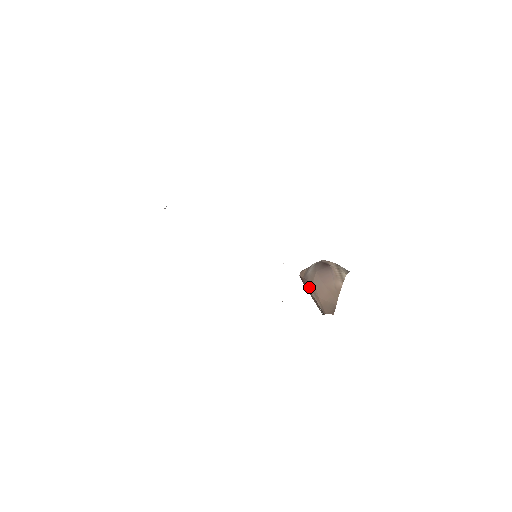
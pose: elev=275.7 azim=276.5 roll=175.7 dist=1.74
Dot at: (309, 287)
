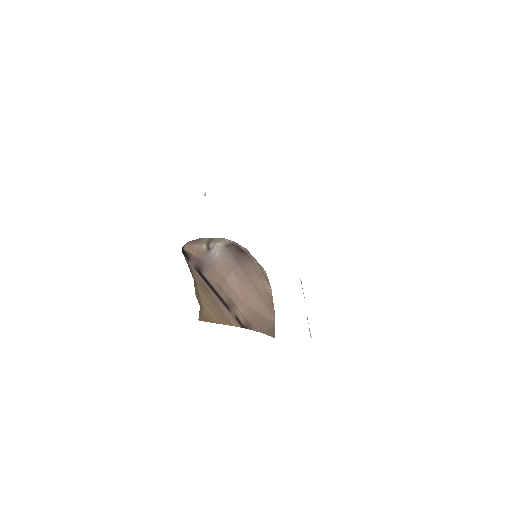
Dot at: (220, 278)
